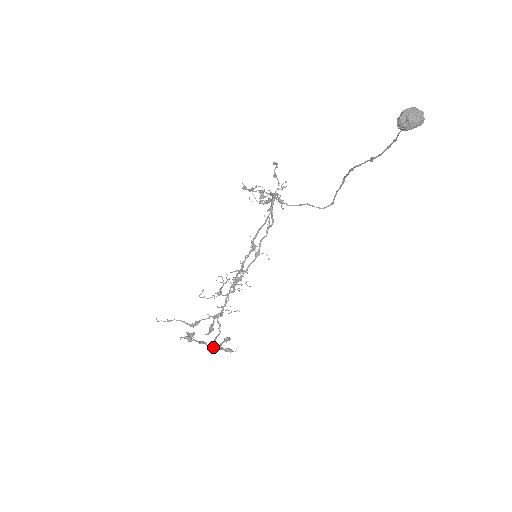
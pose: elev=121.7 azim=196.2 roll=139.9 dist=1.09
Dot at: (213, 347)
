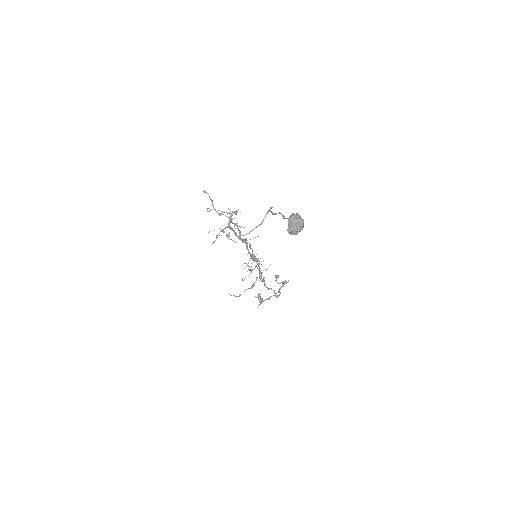
Dot at: (277, 296)
